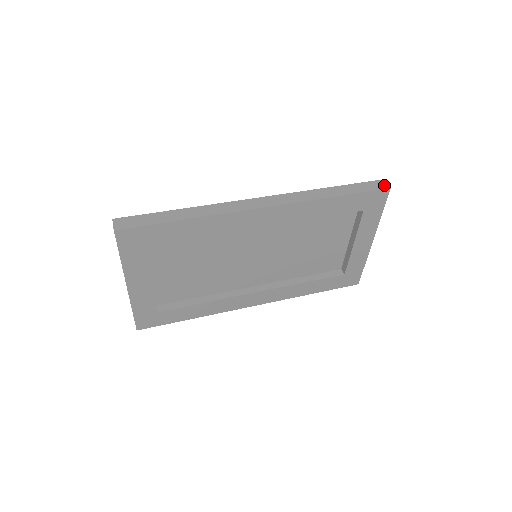
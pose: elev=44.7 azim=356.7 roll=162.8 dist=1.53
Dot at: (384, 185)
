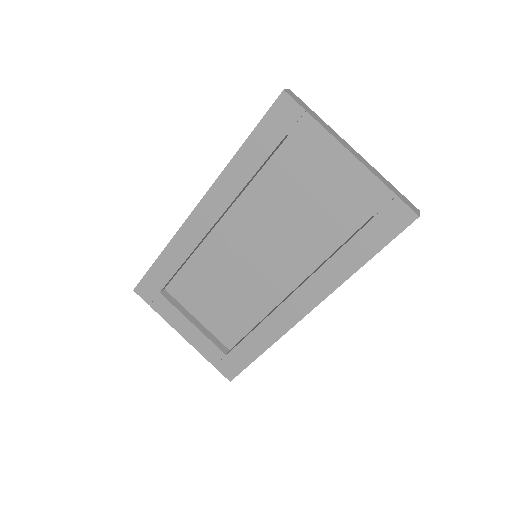
Dot at: (282, 94)
